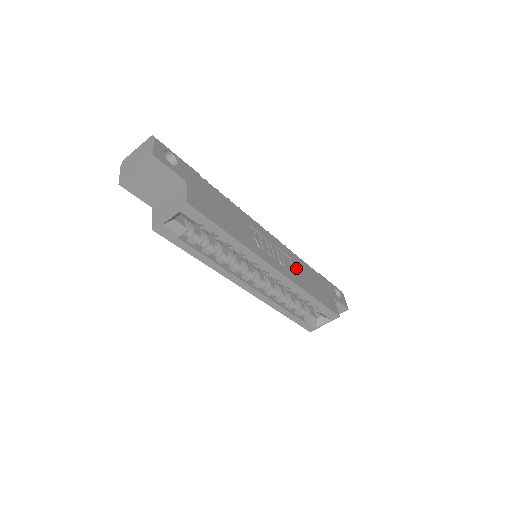
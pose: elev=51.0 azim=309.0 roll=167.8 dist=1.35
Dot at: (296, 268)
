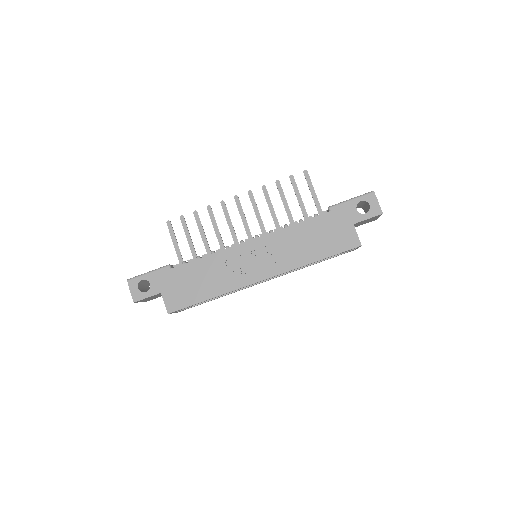
Dot at: (289, 247)
